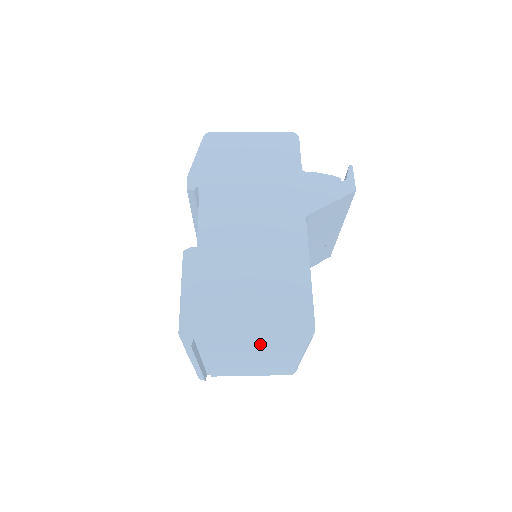
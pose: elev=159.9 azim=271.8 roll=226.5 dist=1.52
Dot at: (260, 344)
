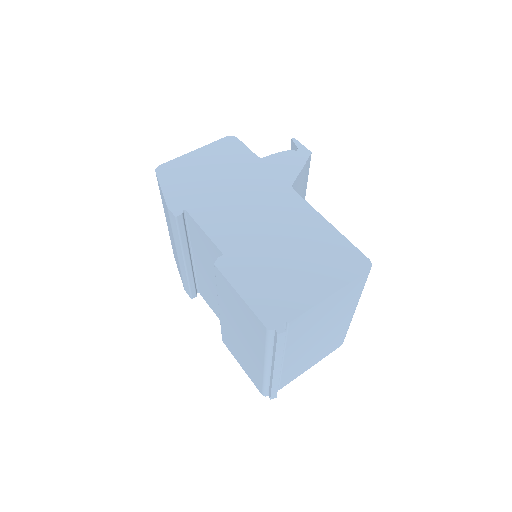
Dot at: (334, 300)
